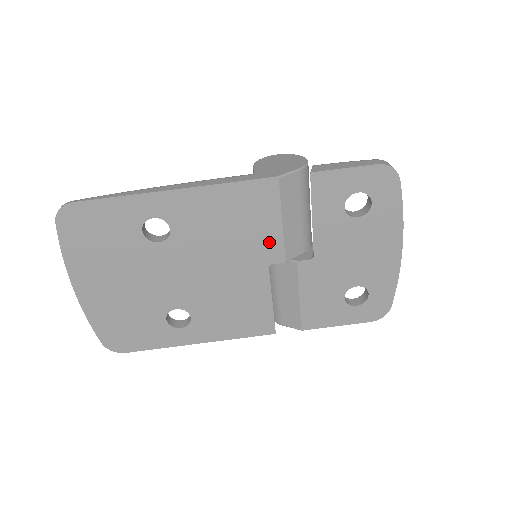
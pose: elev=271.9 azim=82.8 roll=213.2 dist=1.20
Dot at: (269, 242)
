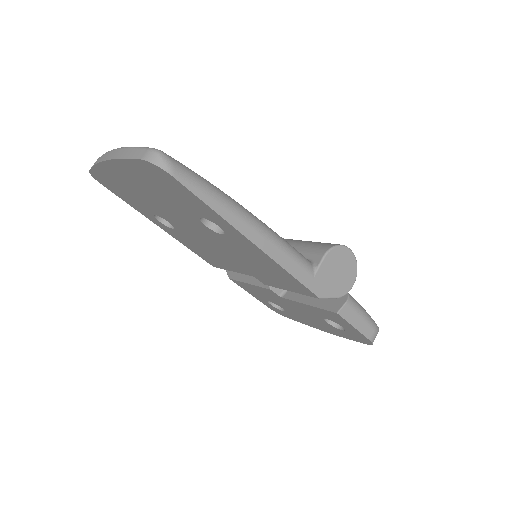
Dot at: (270, 281)
